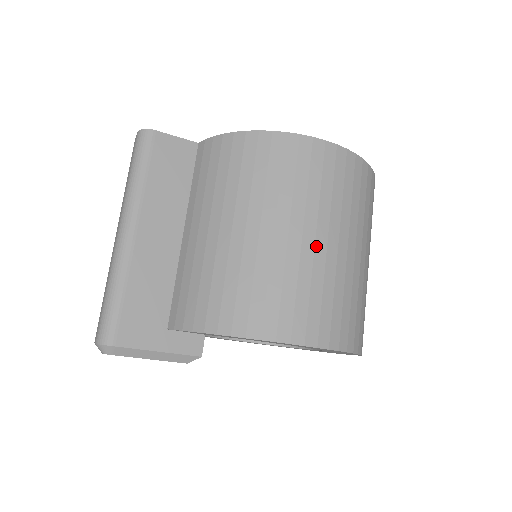
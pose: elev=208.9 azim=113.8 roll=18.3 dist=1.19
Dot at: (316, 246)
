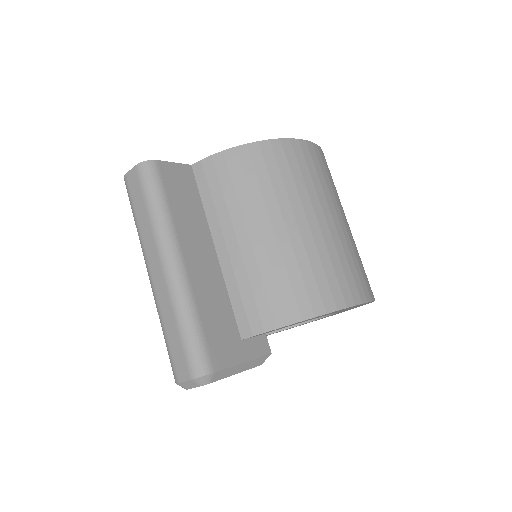
Dot at: (336, 225)
